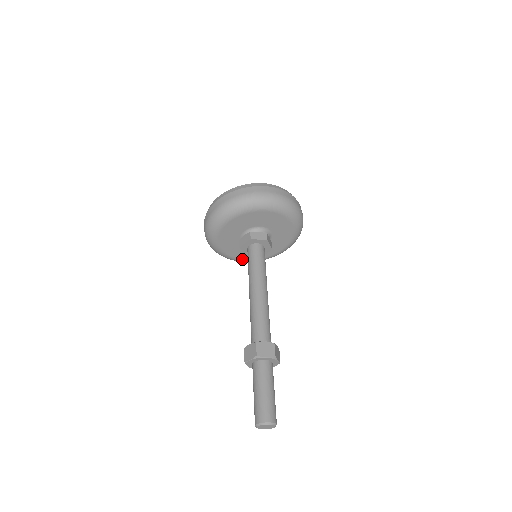
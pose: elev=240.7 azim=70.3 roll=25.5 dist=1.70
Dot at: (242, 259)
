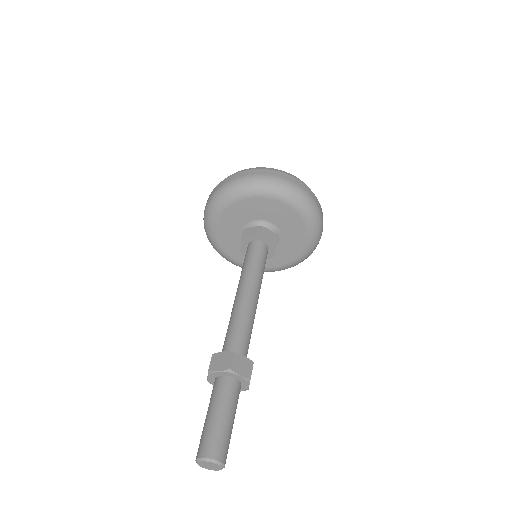
Dot at: (270, 268)
